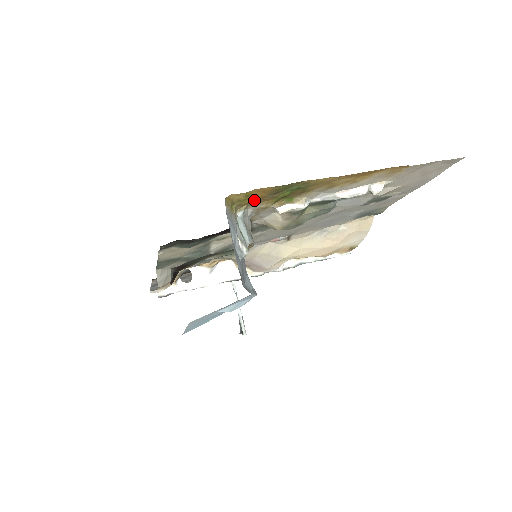
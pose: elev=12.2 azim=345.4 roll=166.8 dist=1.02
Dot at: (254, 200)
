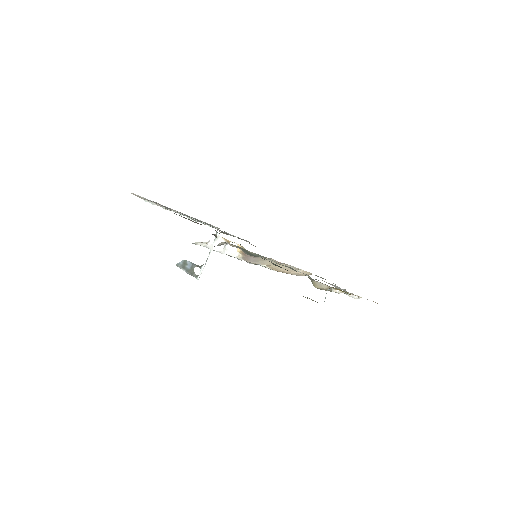
Dot at: occluded
